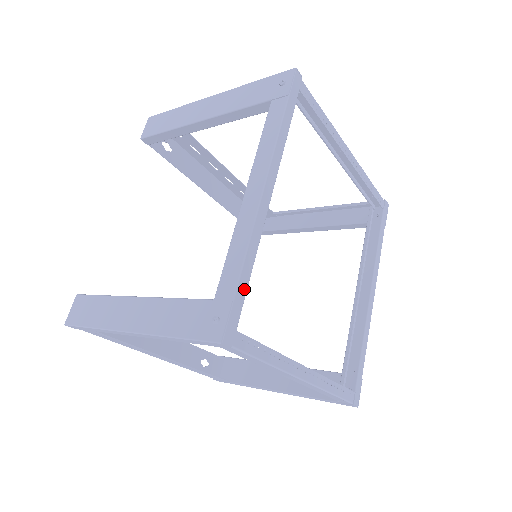
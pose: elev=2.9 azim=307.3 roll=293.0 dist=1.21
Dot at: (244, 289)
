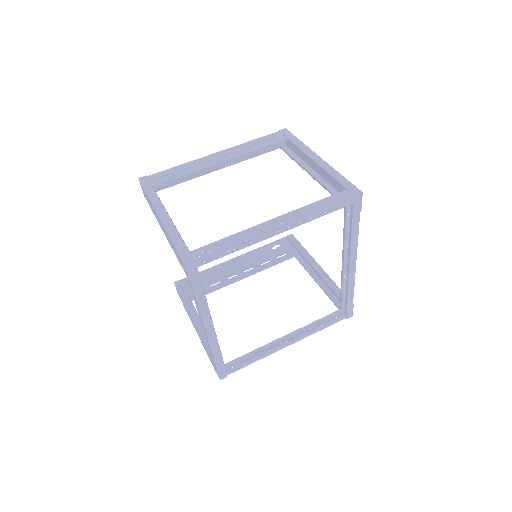
Dot at: (221, 362)
